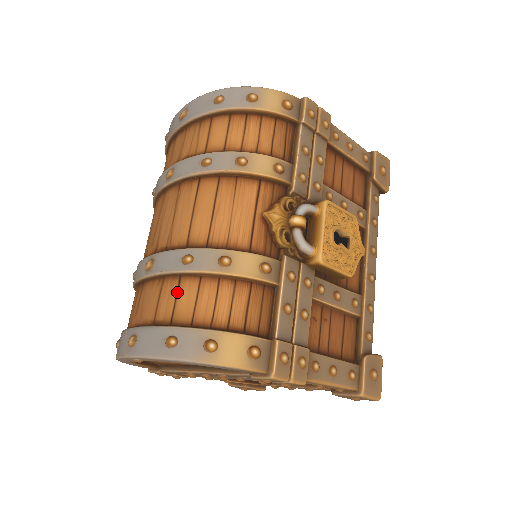
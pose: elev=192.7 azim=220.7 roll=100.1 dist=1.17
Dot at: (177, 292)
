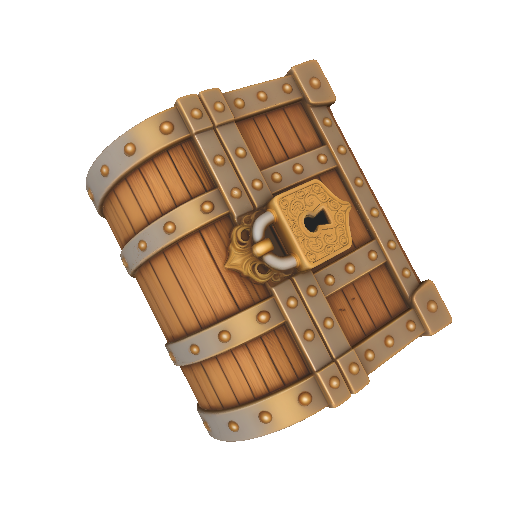
Dot at: (208, 378)
